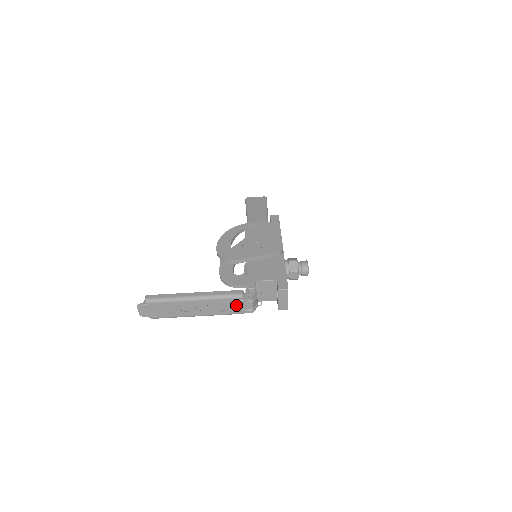
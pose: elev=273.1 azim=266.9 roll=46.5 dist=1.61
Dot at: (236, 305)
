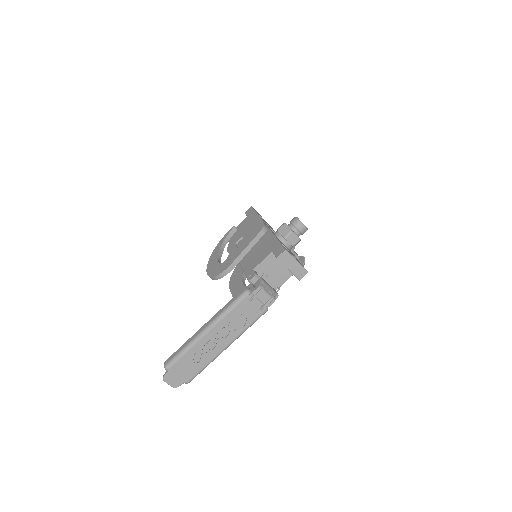
Dot at: (251, 306)
